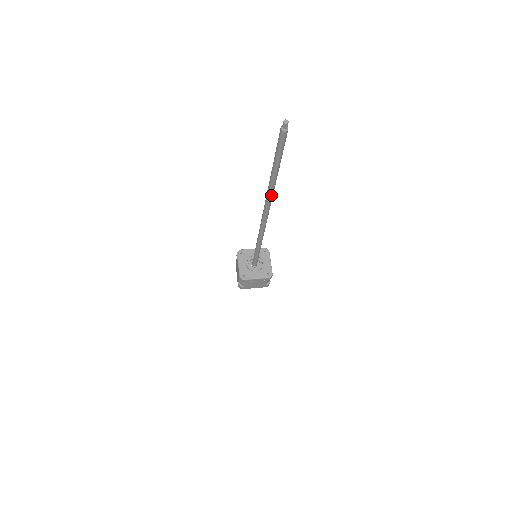
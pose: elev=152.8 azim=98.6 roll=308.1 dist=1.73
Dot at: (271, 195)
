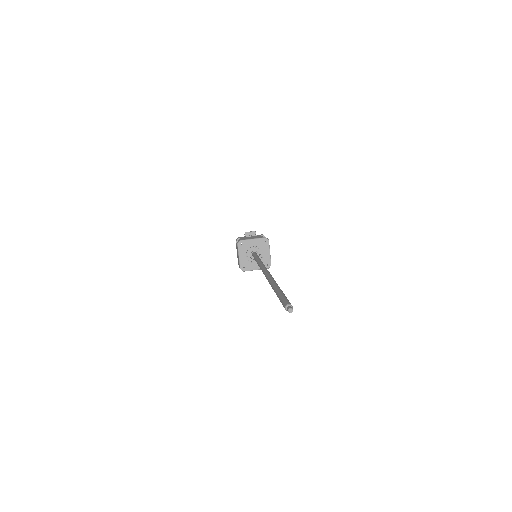
Dot at: occluded
